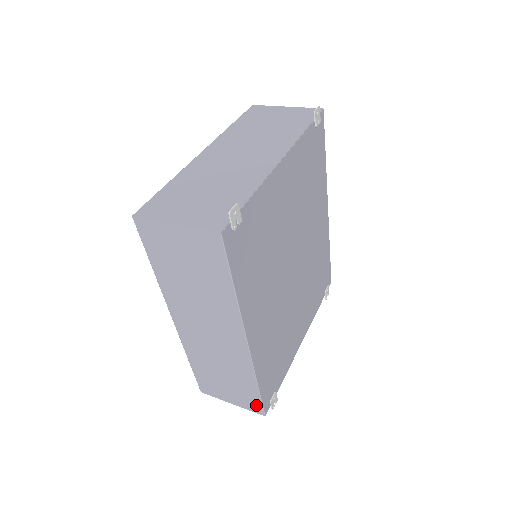
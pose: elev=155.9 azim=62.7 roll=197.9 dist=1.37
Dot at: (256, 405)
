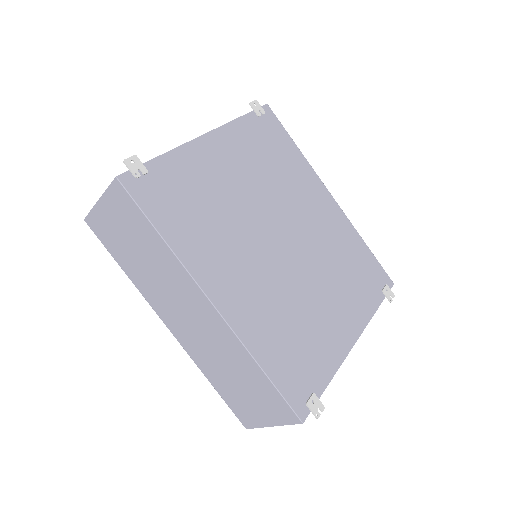
Dot at: (284, 408)
